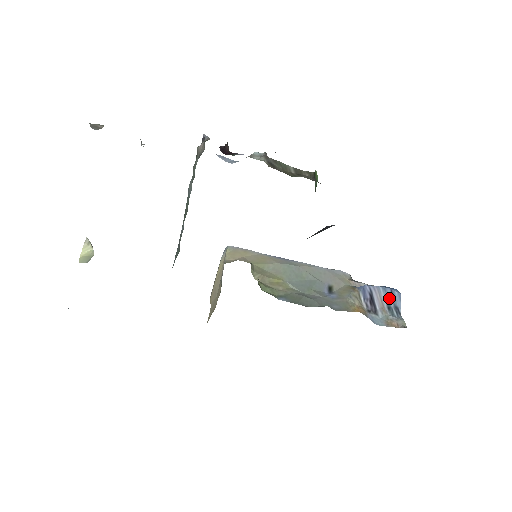
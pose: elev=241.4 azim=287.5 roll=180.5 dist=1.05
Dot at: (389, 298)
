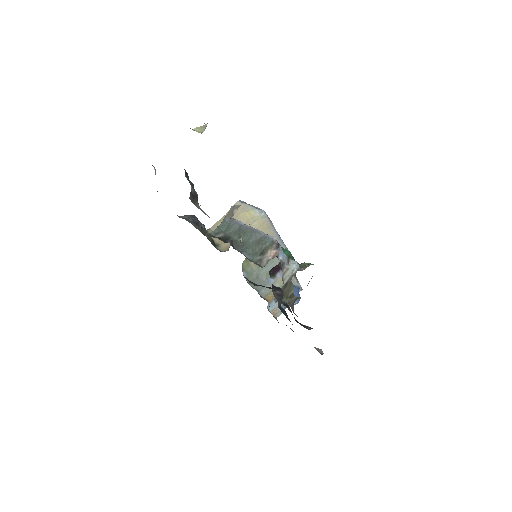
Dot at: occluded
